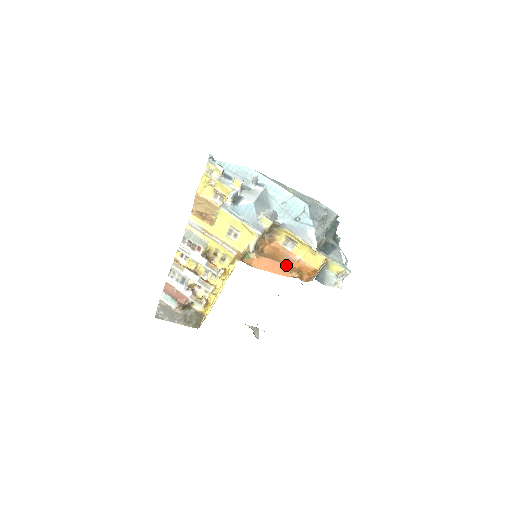
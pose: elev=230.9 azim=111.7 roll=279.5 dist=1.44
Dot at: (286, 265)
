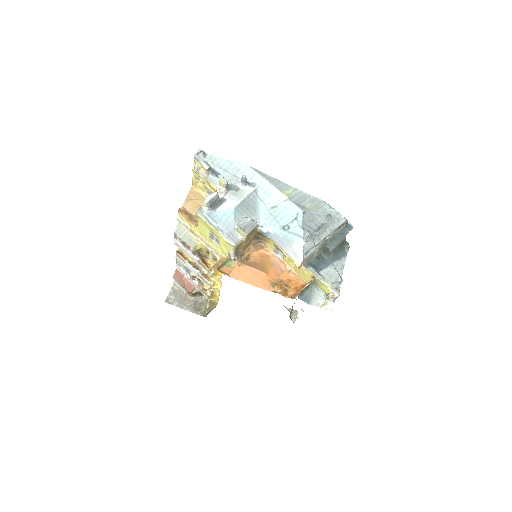
Dot at: (272, 276)
